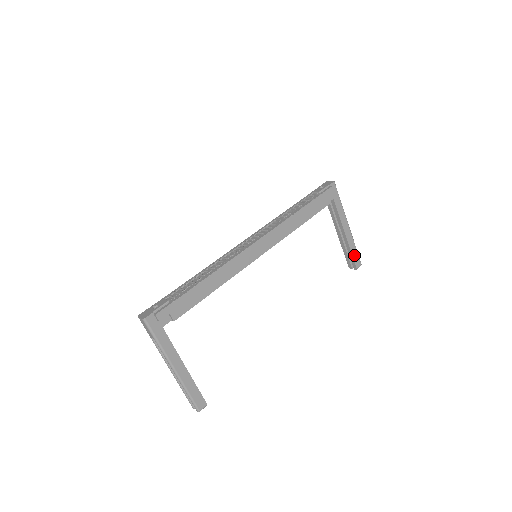
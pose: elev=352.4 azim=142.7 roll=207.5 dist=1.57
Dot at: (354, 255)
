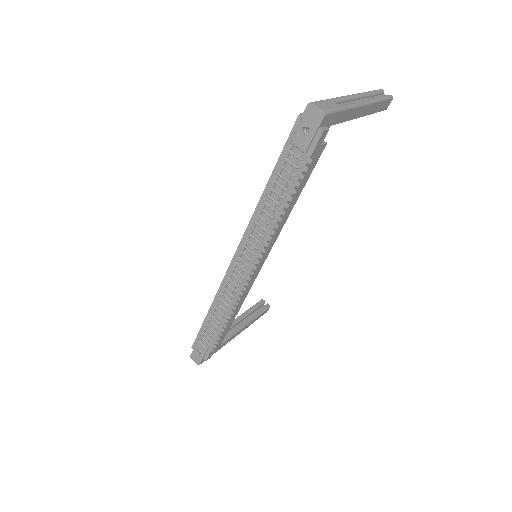
Dot at: (380, 108)
